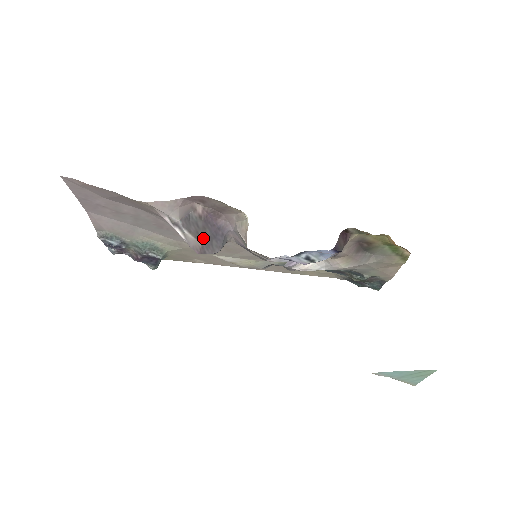
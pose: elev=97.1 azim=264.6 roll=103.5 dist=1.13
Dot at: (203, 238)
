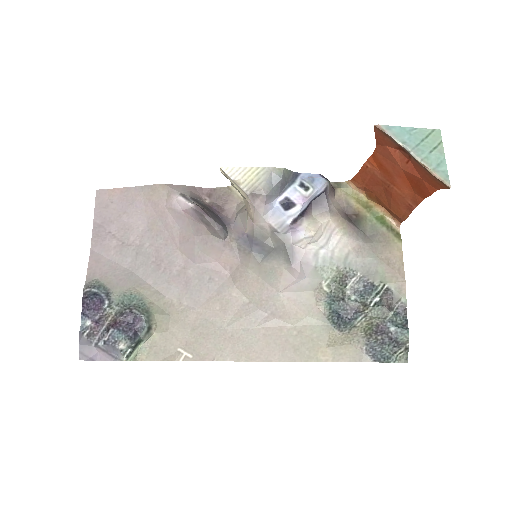
Dot at: (207, 210)
